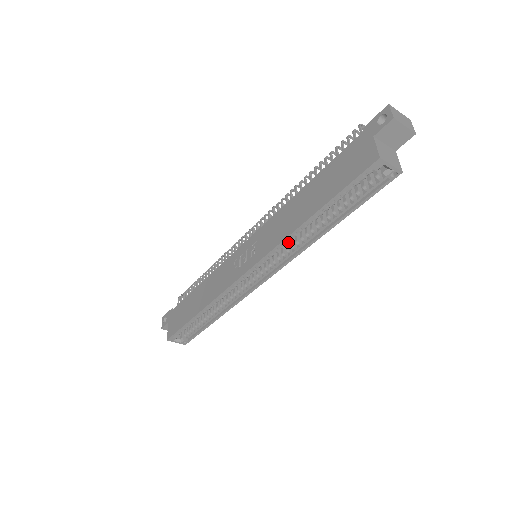
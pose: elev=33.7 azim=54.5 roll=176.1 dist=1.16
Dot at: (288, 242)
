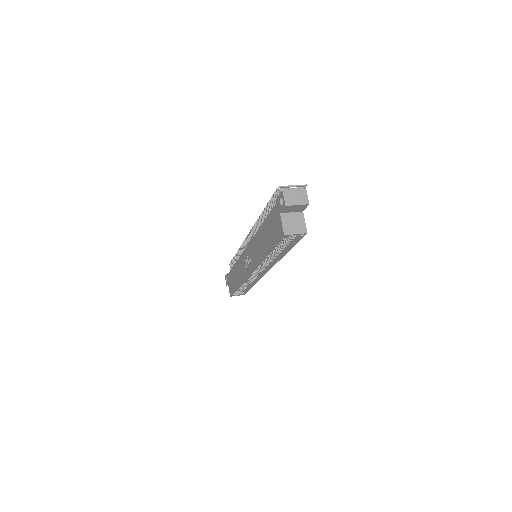
Dot at: occluded
